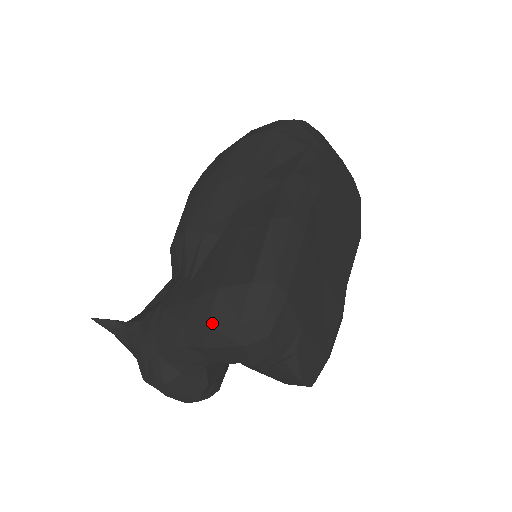
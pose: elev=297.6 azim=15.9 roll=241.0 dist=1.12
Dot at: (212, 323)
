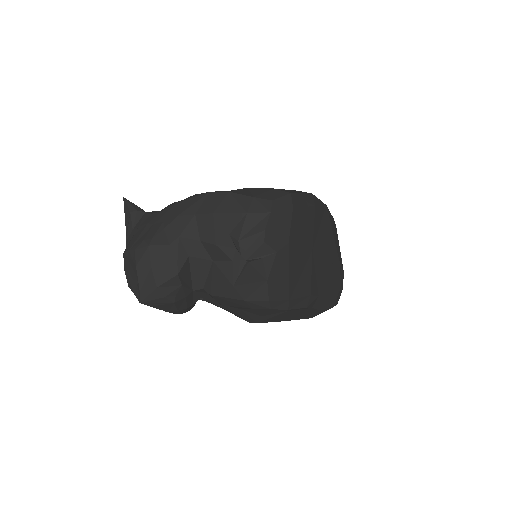
Dot at: (233, 192)
